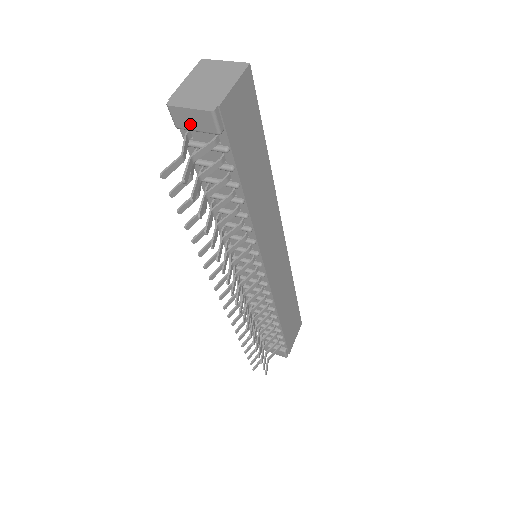
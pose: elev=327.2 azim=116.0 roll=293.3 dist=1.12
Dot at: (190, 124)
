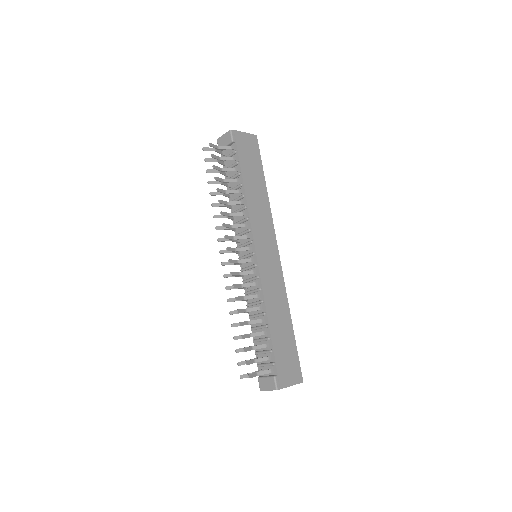
Dot at: (223, 143)
